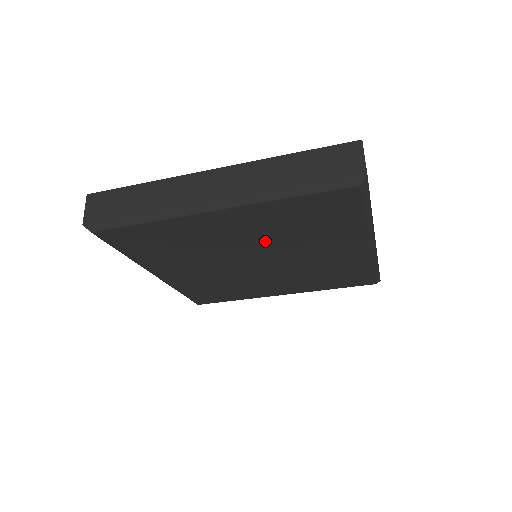
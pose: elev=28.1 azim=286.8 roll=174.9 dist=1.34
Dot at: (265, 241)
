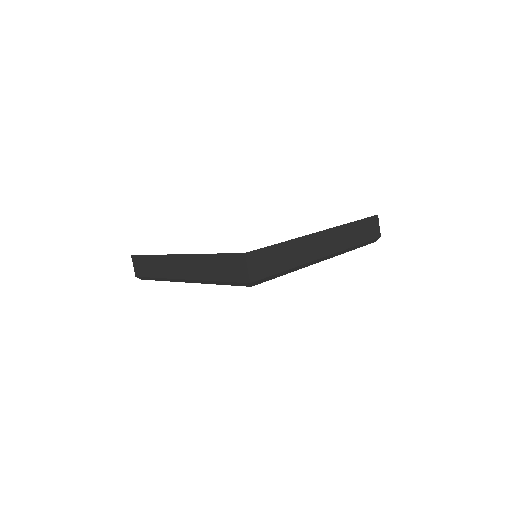
Dot at: occluded
